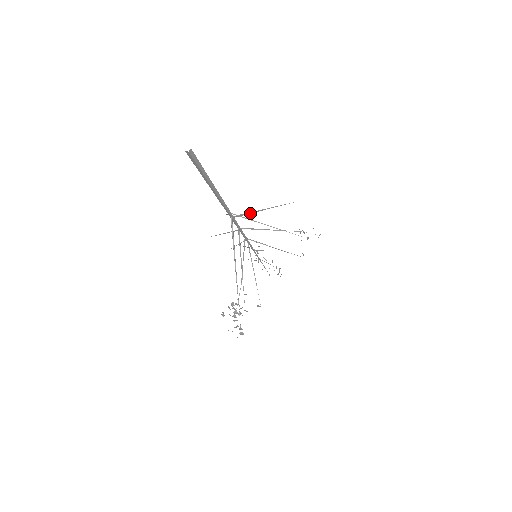
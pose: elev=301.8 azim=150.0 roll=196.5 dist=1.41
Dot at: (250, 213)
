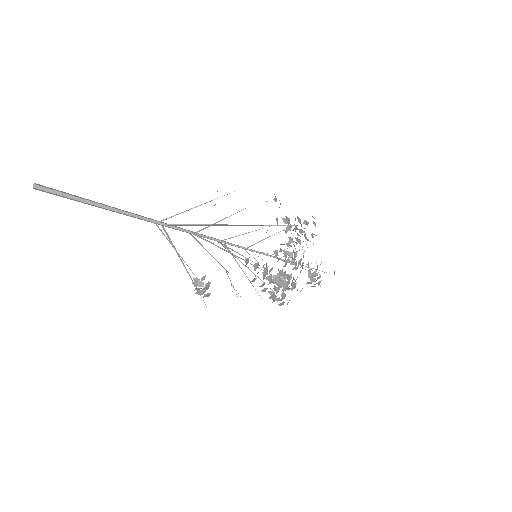
Dot at: (193, 225)
